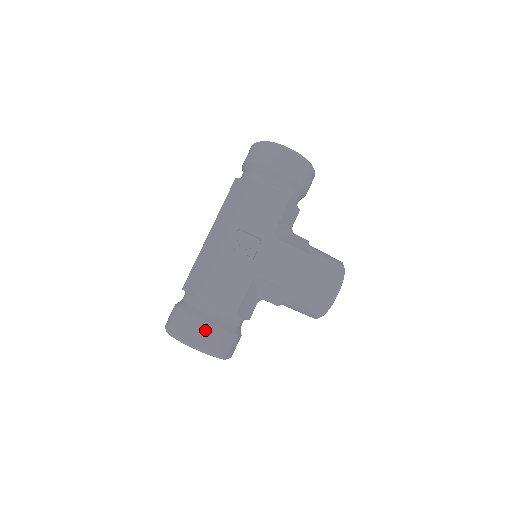
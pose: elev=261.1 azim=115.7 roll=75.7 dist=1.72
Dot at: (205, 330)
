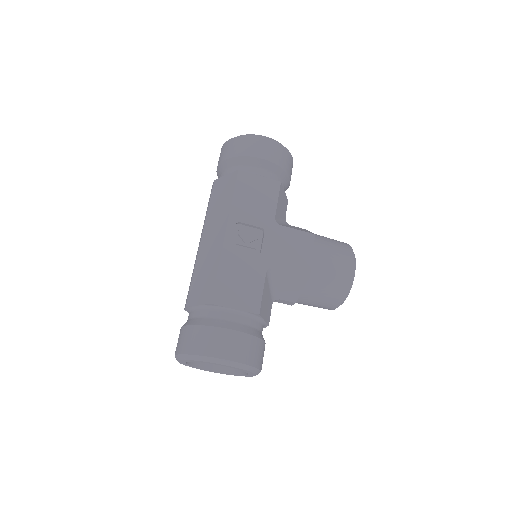
Dot at: (230, 339)
